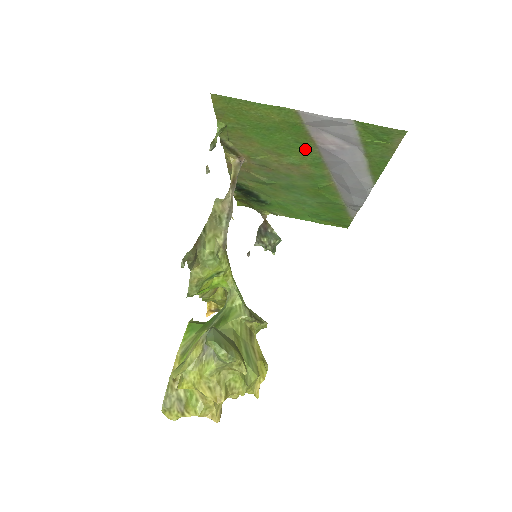
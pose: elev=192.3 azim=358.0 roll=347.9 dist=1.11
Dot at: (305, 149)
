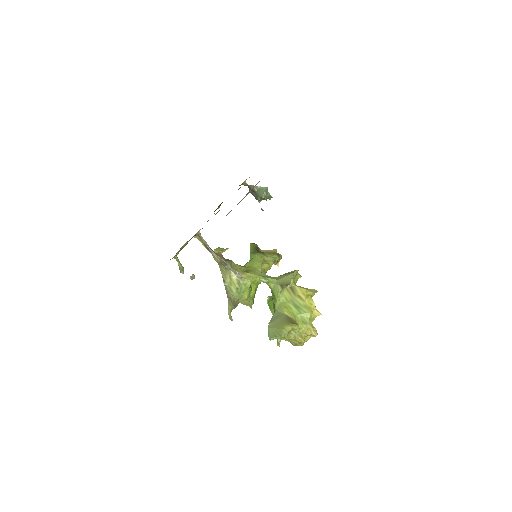
Dot at: occluded
